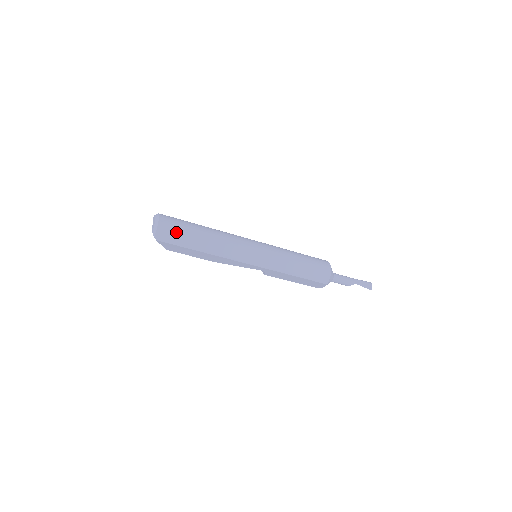
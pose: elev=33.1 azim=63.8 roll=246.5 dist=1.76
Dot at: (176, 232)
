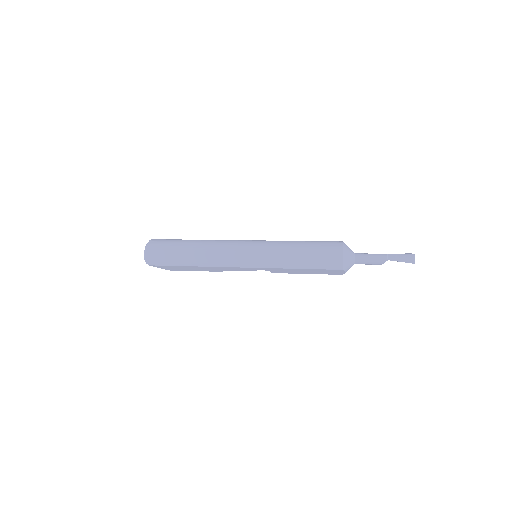
Dot at: (163, 254)
